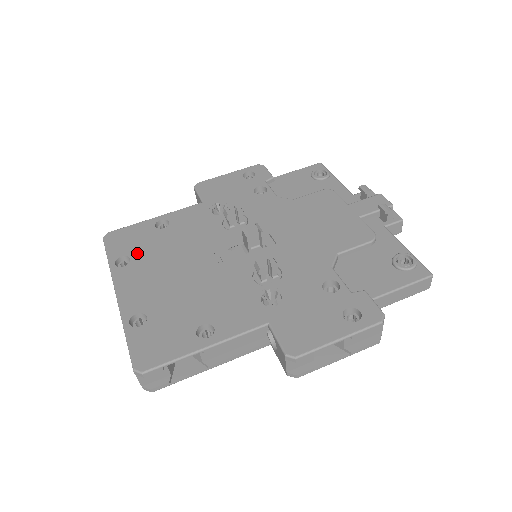
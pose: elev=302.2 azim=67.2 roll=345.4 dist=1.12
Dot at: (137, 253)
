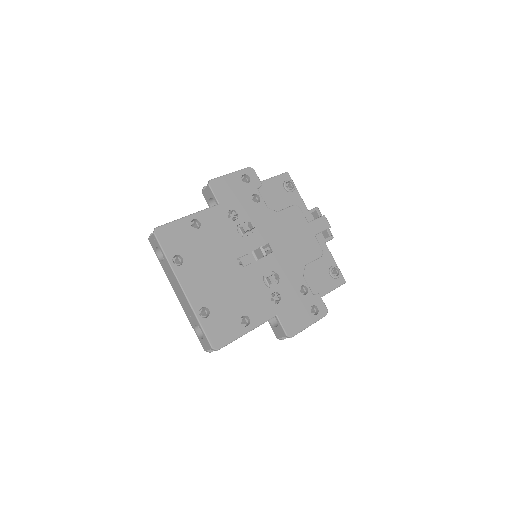
Dot at: (186, 253)
